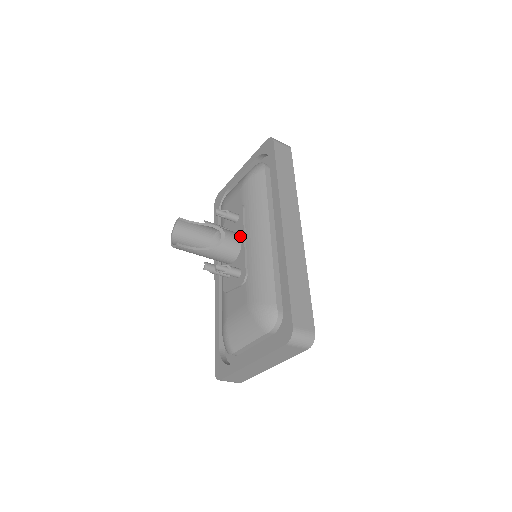
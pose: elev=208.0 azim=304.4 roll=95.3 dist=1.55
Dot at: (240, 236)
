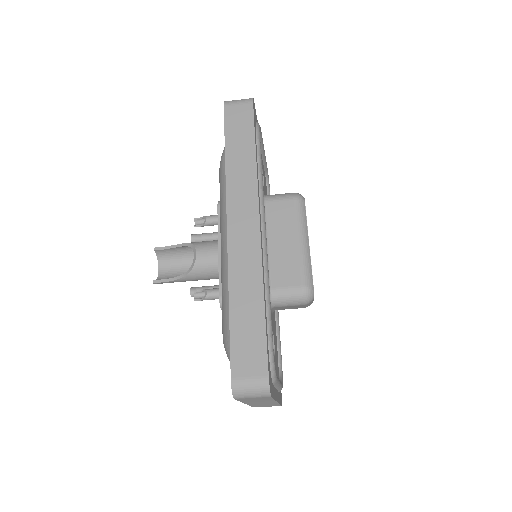
Dot at: occluded
